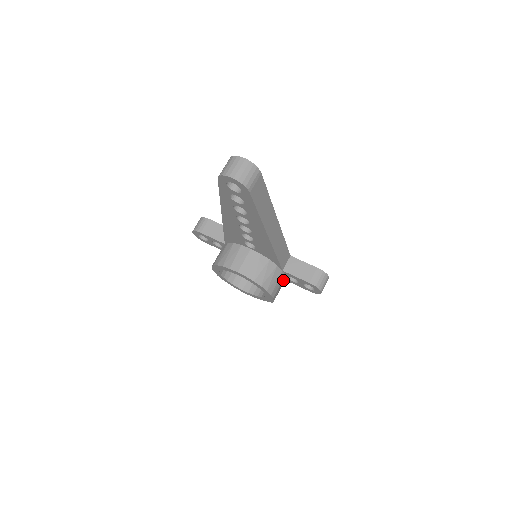
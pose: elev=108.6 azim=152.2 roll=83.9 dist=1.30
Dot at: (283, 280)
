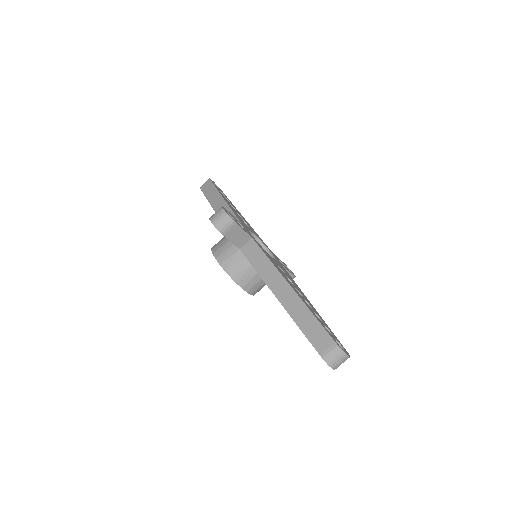
Dot at: occluded
